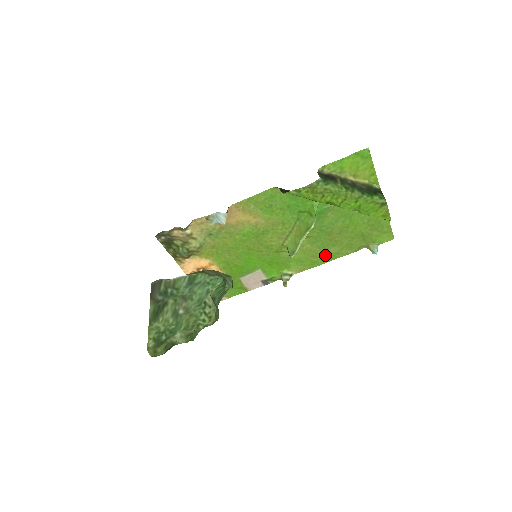
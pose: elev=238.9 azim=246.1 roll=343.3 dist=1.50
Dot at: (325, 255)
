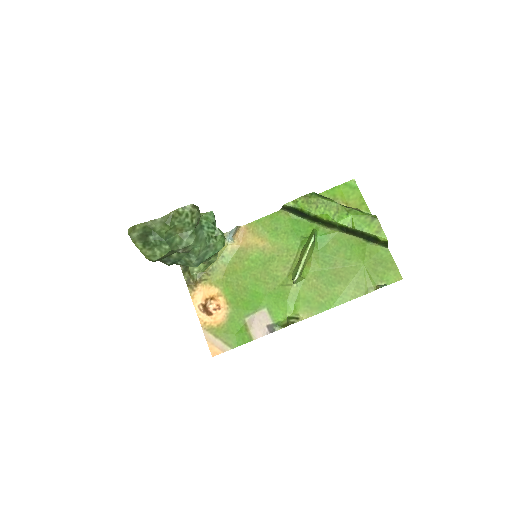
Dot at: (332, 295)
